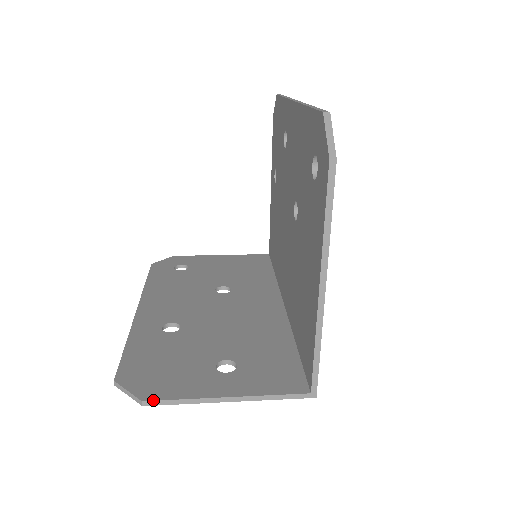
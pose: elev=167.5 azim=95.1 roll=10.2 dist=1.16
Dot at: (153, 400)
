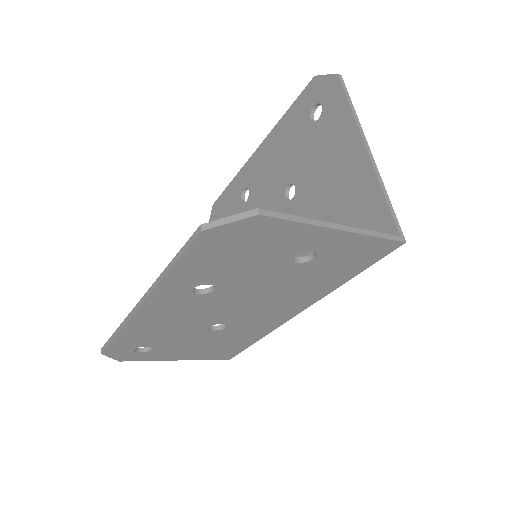
Dot at: (268, 210)
